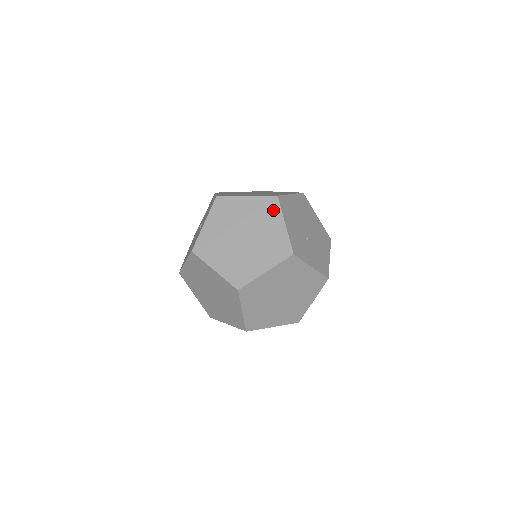
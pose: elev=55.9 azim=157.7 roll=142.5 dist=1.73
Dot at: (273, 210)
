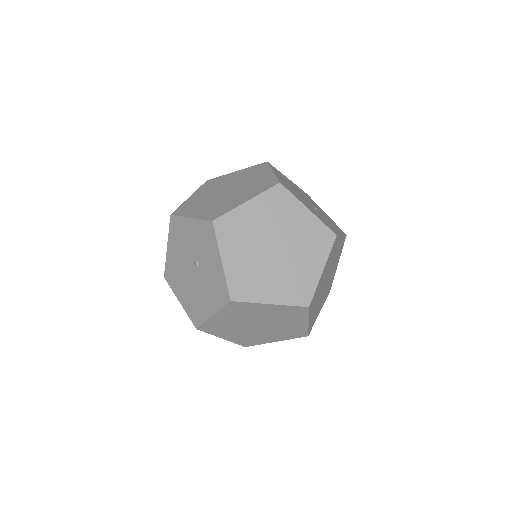
Dot at: (286, 201)
